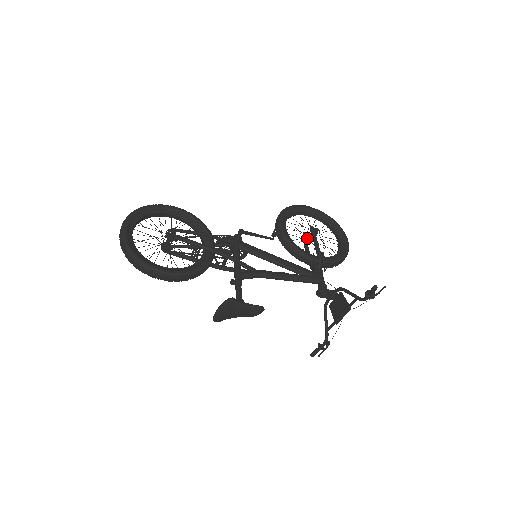
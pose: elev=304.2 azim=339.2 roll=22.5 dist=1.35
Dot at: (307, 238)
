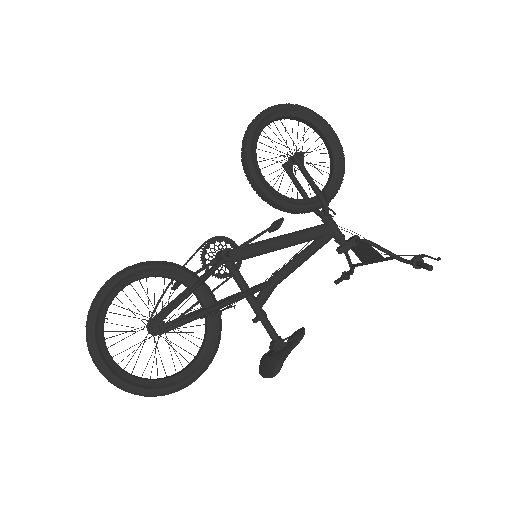
Dot at: occluded
